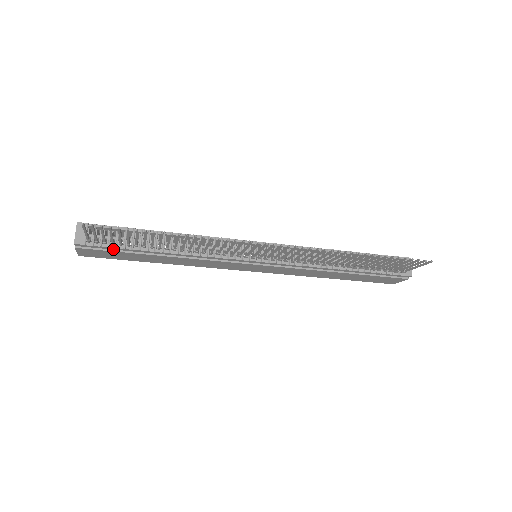
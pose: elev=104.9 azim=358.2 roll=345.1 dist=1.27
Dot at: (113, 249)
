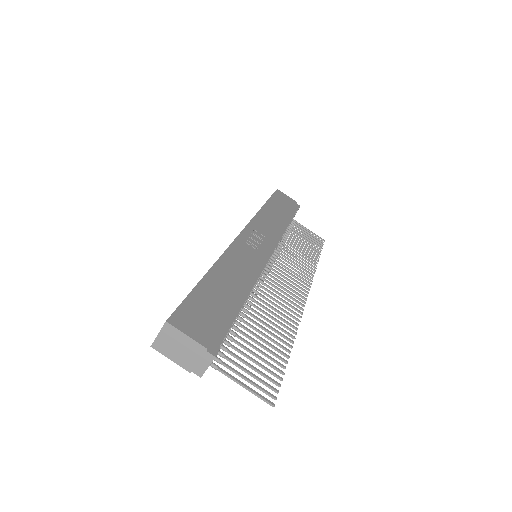
Dot at: occluded
